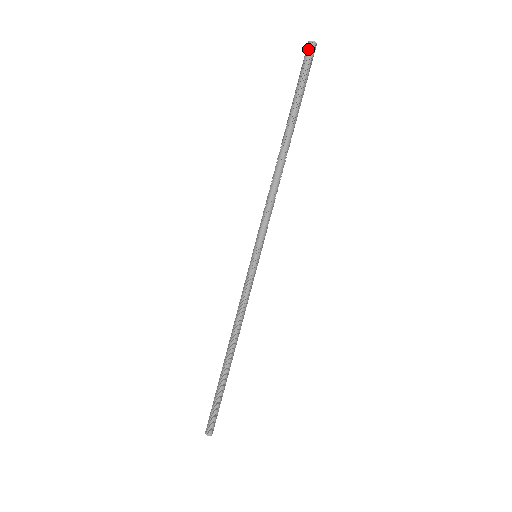
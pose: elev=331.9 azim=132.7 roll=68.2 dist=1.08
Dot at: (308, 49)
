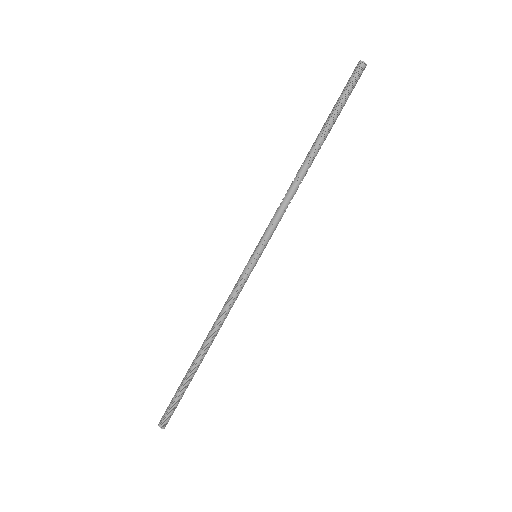
Dot at: (358, 68)
